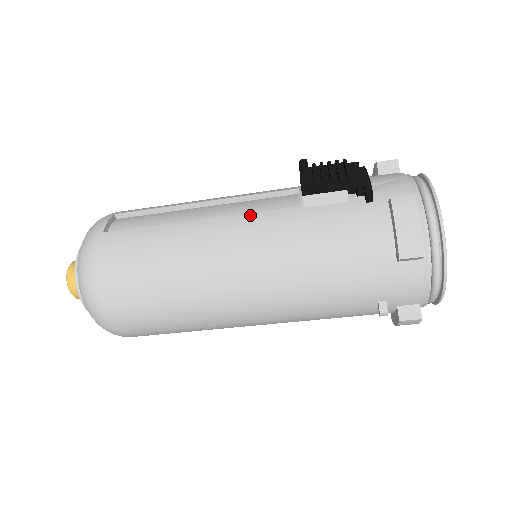
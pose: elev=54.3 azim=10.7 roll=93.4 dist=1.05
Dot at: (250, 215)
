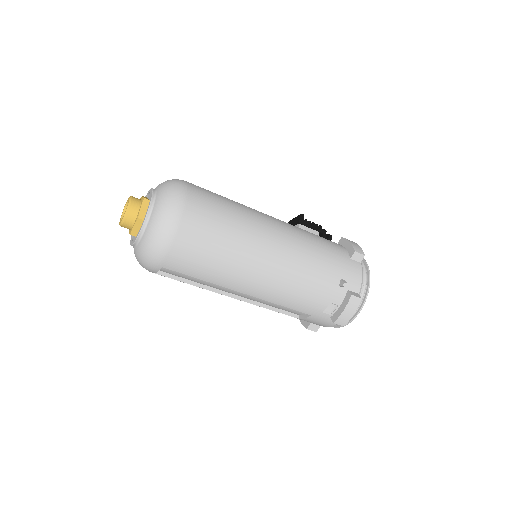
Dot at: occluded
